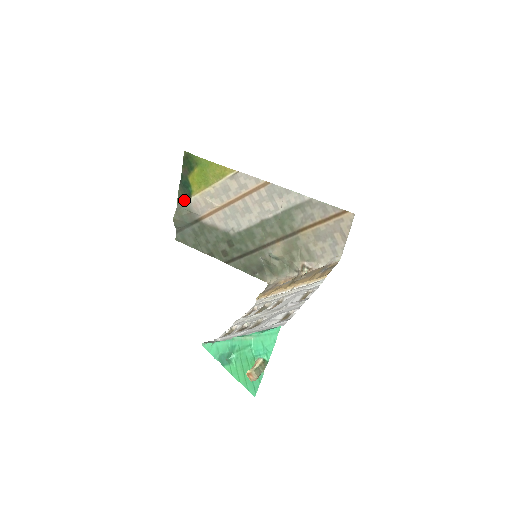
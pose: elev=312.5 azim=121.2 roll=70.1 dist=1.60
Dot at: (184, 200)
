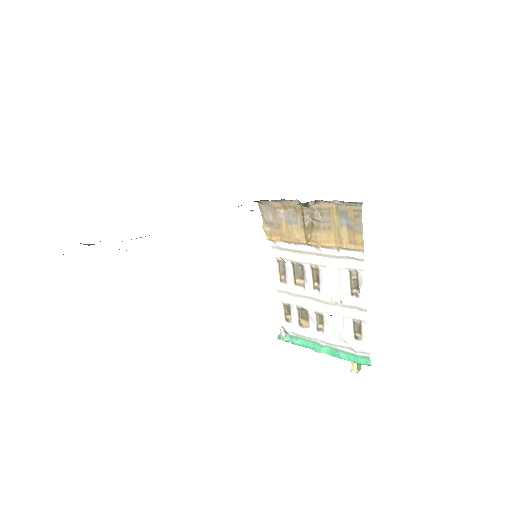
Dot at: occluded
